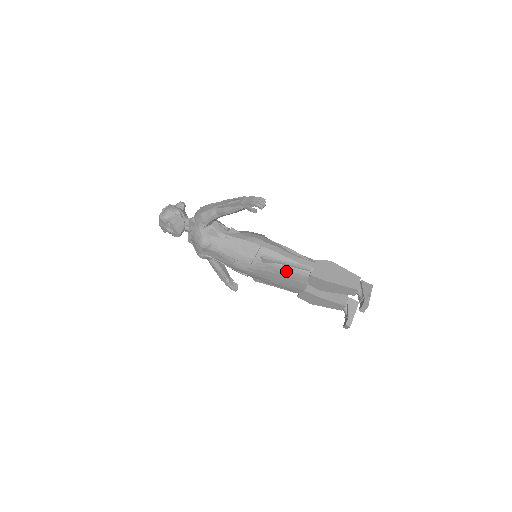
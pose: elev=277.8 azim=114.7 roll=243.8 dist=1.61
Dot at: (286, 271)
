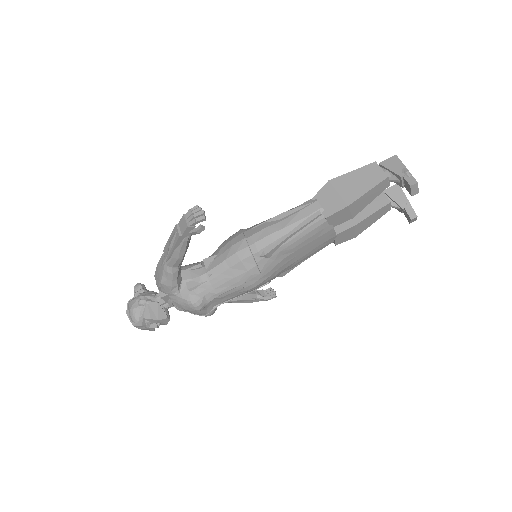
Dot at: (299, 240)
